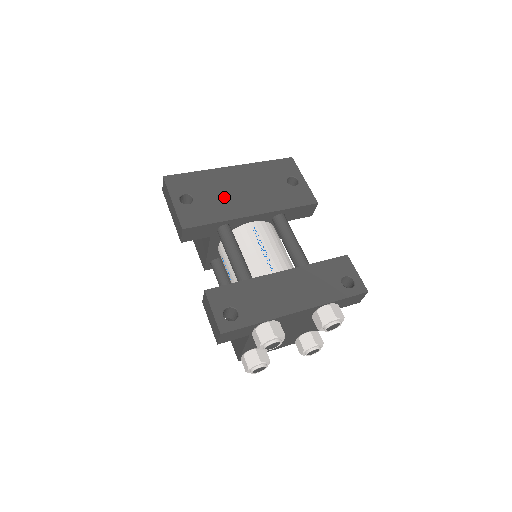
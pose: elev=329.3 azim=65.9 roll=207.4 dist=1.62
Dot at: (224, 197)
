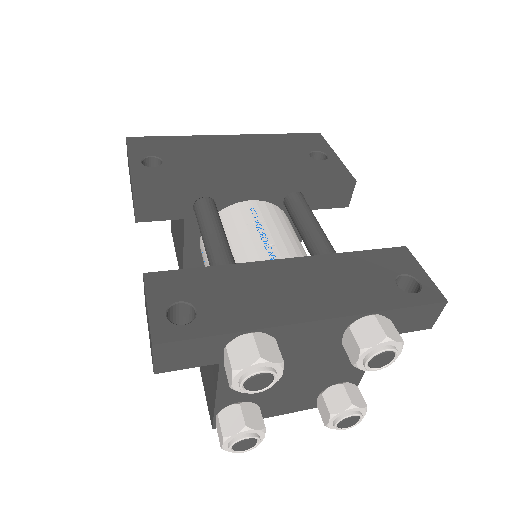
Dot at: (210, 164)
